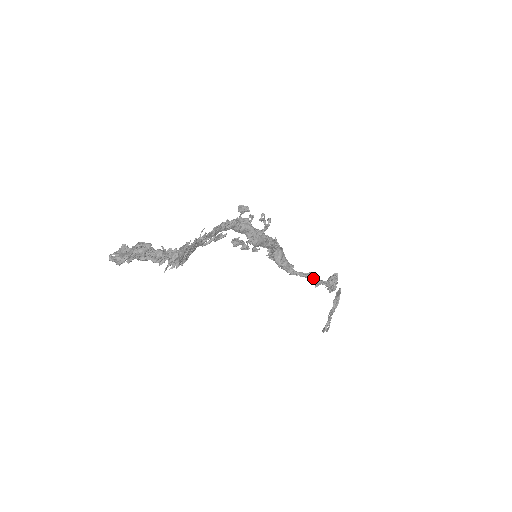
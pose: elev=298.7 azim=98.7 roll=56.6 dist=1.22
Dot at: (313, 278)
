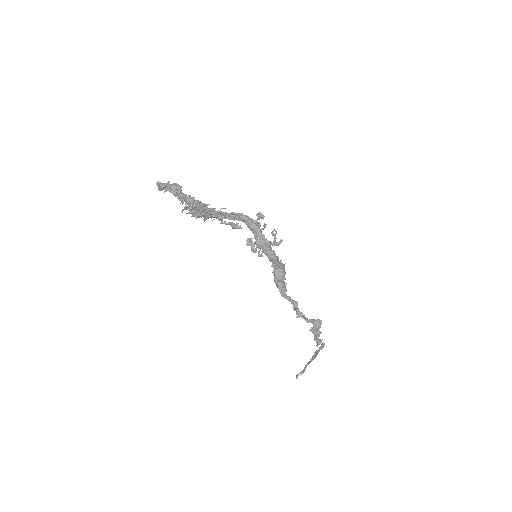
Dot at: (296, 307)
